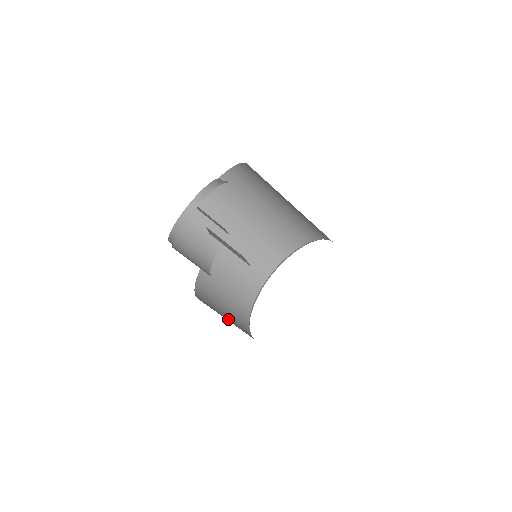
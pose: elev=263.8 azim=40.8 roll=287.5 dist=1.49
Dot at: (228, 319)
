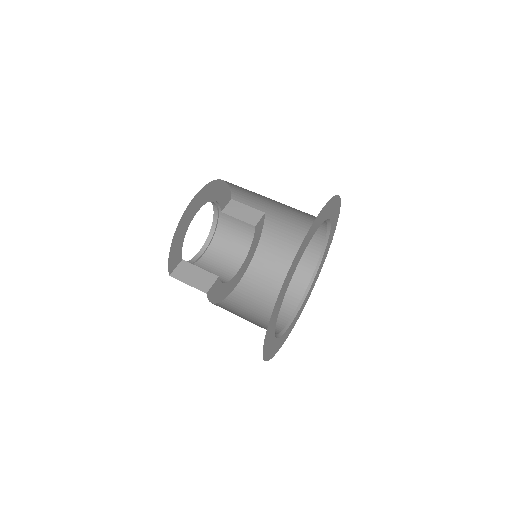
Dot at: (268, 300)
